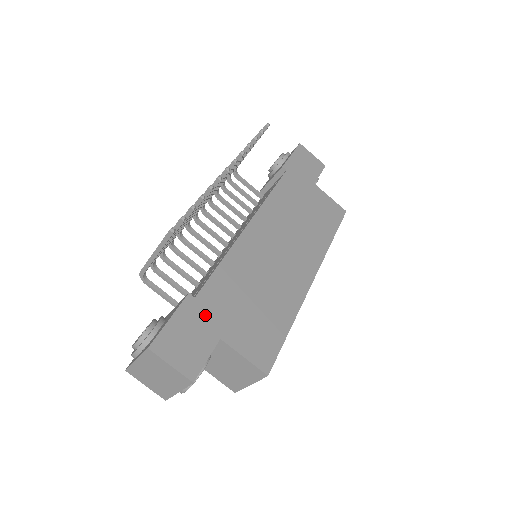
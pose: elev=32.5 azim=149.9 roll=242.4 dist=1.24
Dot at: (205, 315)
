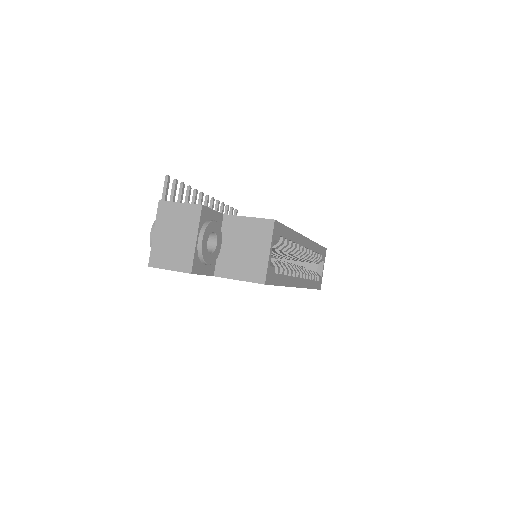
Dot at: occluded
